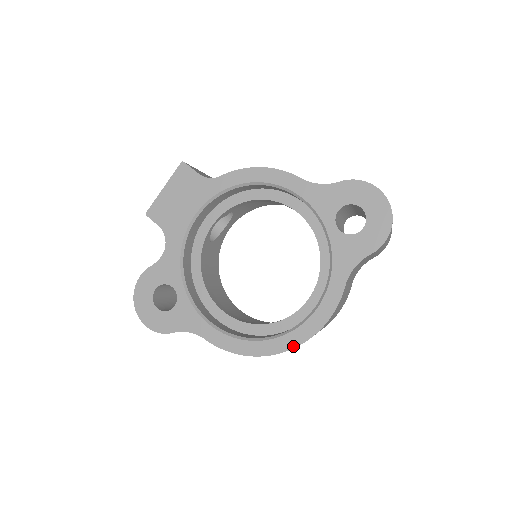
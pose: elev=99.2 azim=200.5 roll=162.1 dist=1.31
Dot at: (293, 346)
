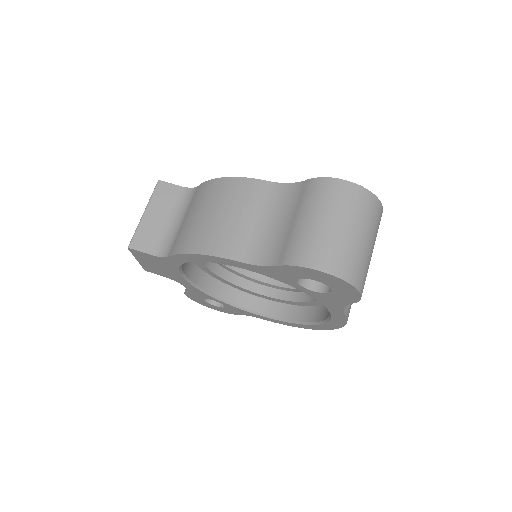
Dot at: (329, 329)
